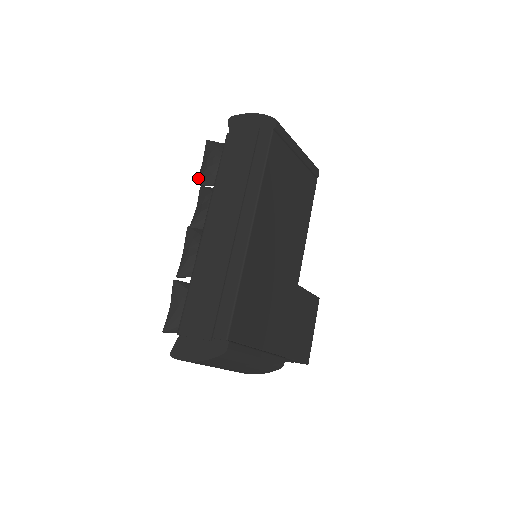
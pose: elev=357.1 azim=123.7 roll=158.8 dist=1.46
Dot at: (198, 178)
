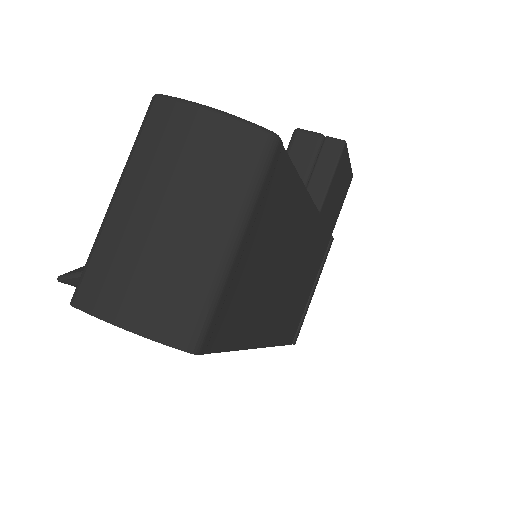
Dot at: occluded
